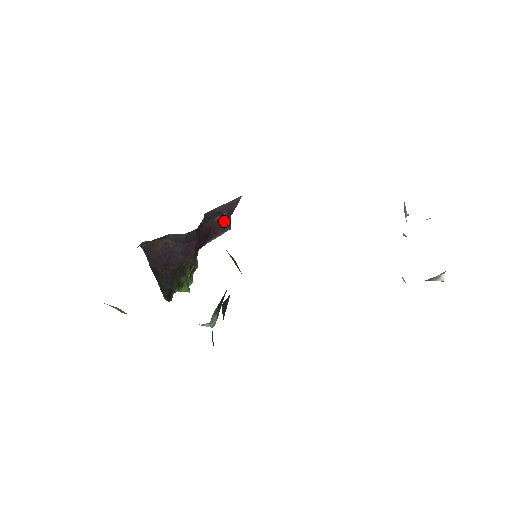
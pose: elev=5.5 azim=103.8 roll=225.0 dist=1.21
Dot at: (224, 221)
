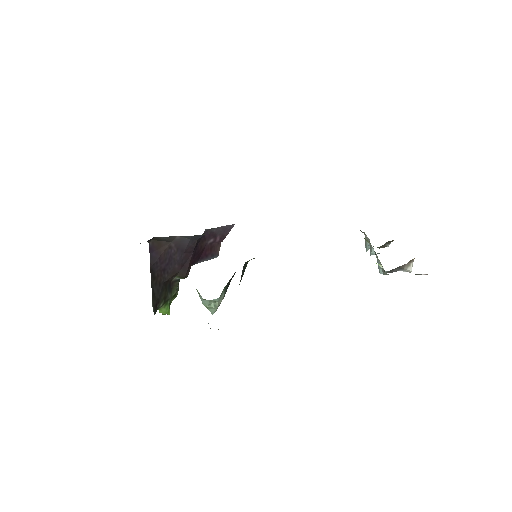
Dot at: (215, 247)
